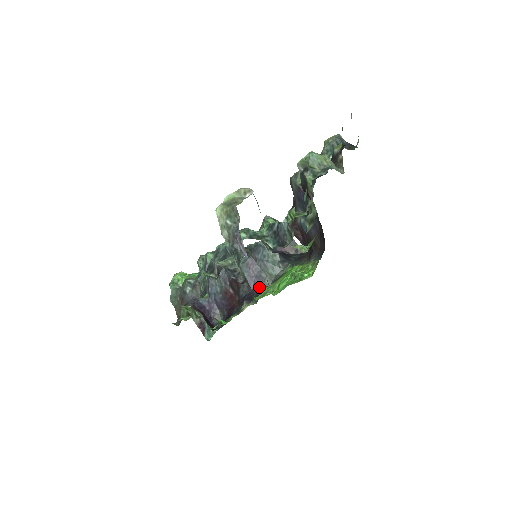
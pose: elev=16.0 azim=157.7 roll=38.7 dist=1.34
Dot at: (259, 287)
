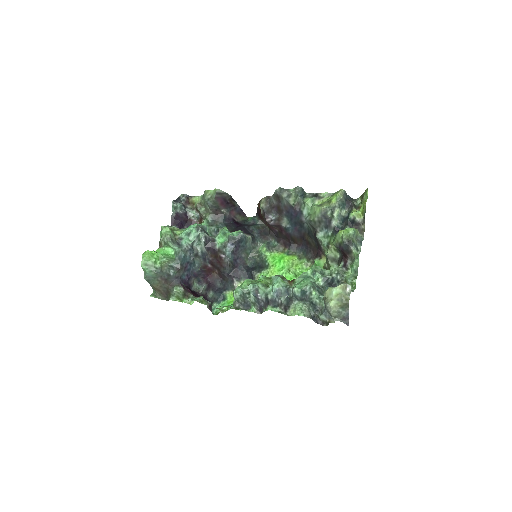
Dot at: (241, 265)
